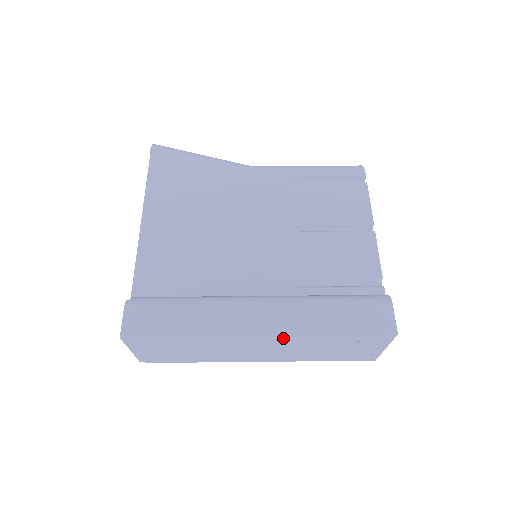
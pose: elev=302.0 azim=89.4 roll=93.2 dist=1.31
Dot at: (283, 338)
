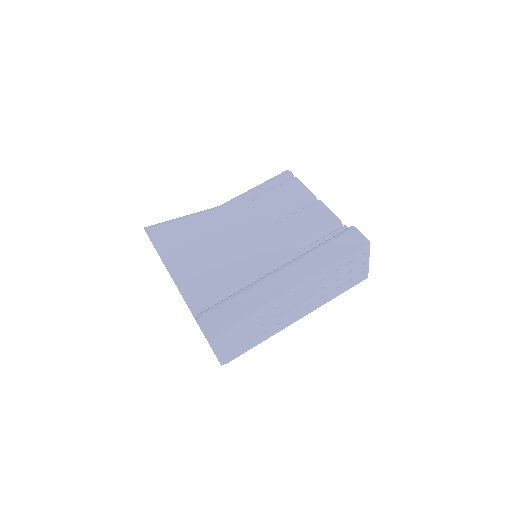
Dot at: (306, 283)
